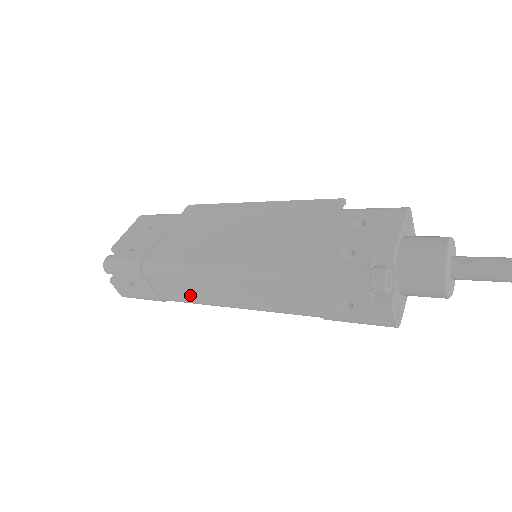
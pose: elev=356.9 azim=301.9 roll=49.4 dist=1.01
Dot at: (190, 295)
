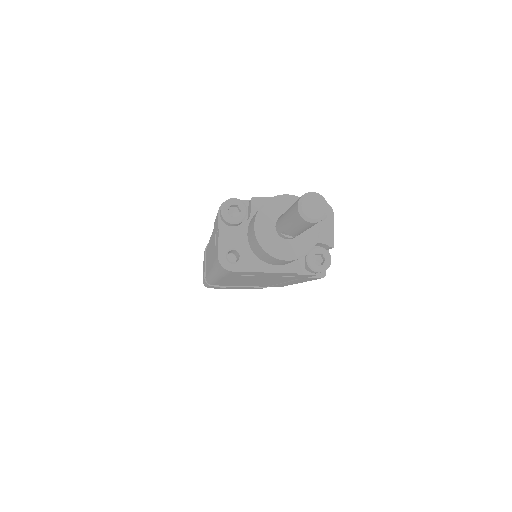
Dot at: occluded
